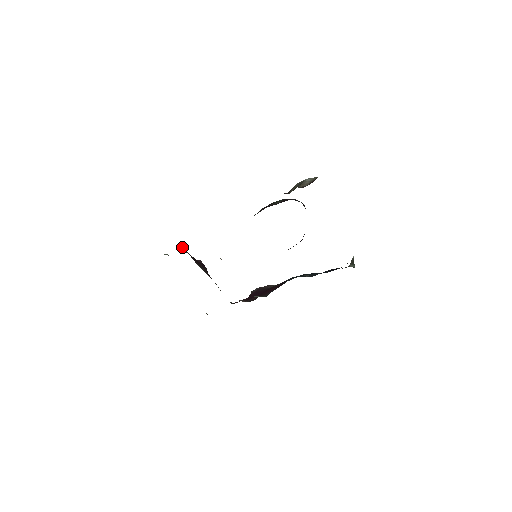
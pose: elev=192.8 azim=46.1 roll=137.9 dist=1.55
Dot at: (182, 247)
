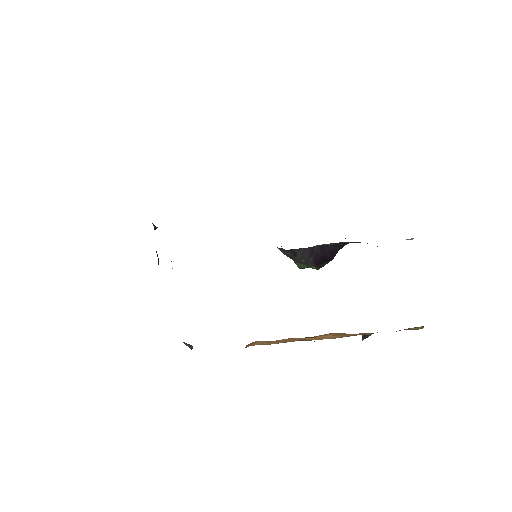
Dot at: occluded
